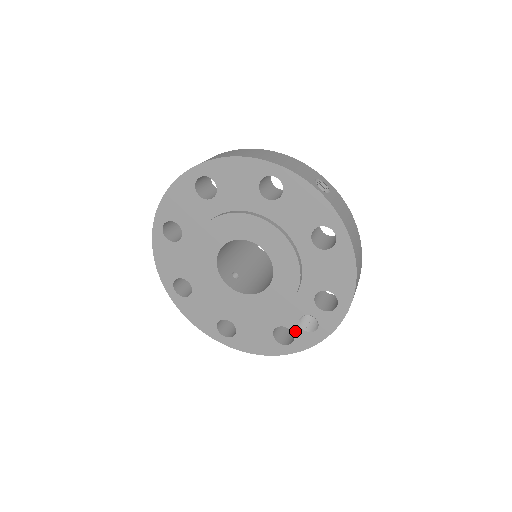
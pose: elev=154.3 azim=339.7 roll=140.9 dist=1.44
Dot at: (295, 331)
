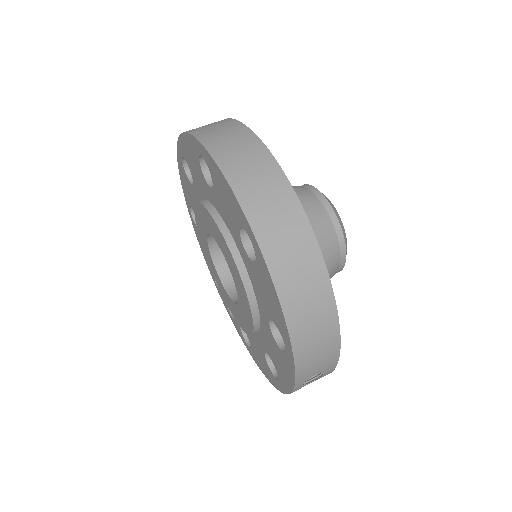
Dot at: occluded
